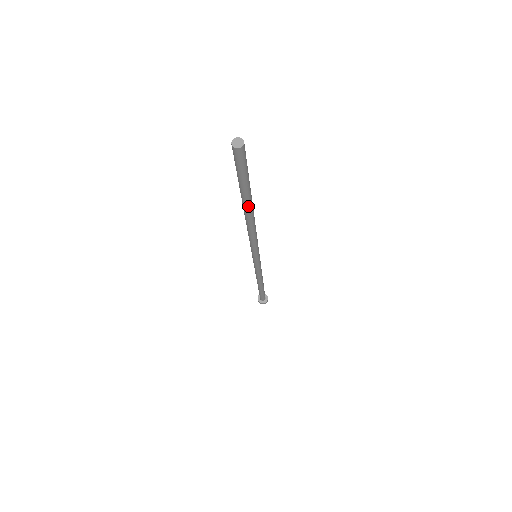
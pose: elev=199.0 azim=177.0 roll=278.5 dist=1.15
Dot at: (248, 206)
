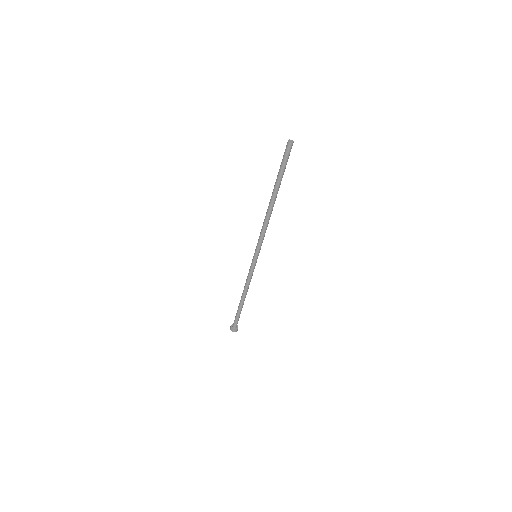
Dot at: (276, 193)
